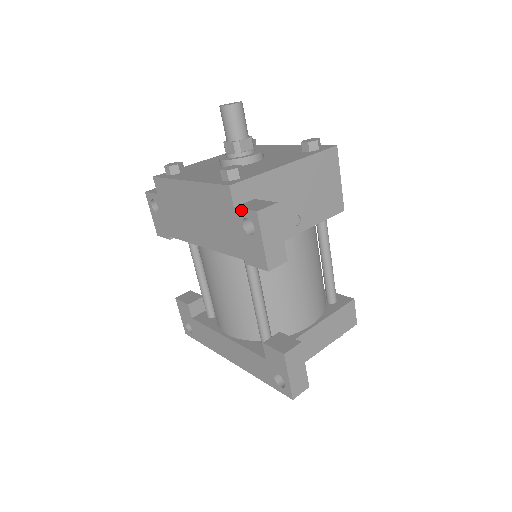
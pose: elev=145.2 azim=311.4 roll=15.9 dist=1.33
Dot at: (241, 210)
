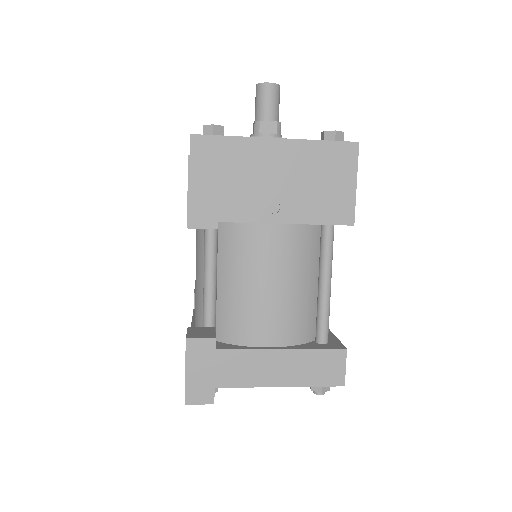
Dot at: occluded
